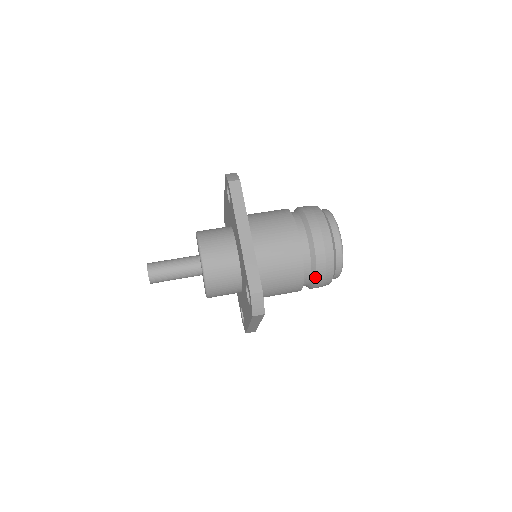
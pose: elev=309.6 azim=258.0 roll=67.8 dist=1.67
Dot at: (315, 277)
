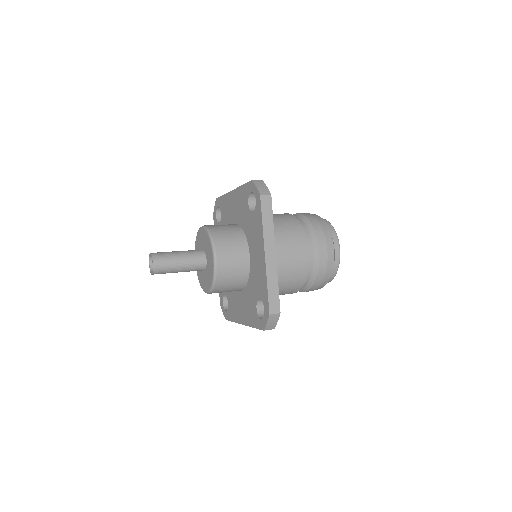
Dot at: (314, 231)
